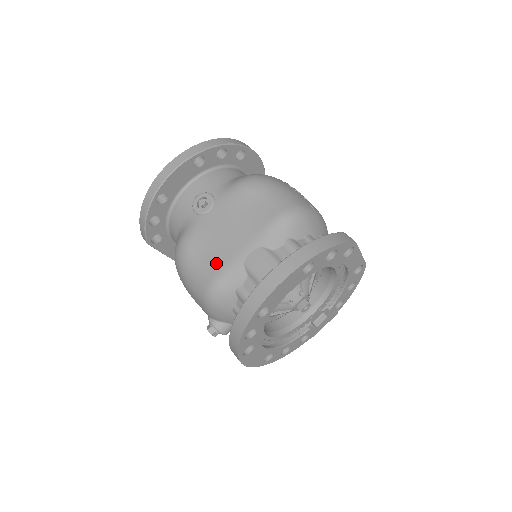
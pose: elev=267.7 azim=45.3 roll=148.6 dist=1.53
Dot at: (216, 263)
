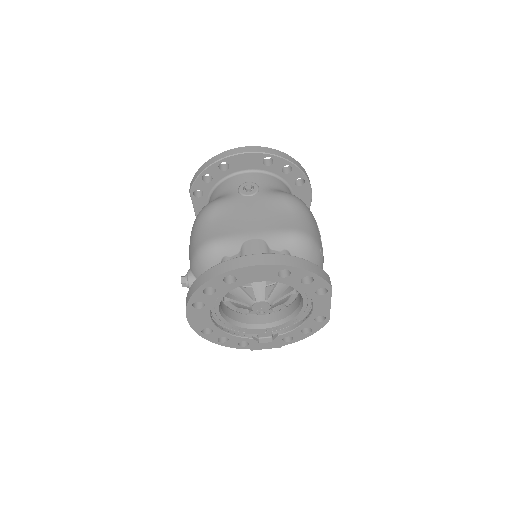
Dot at: (225, 230)
